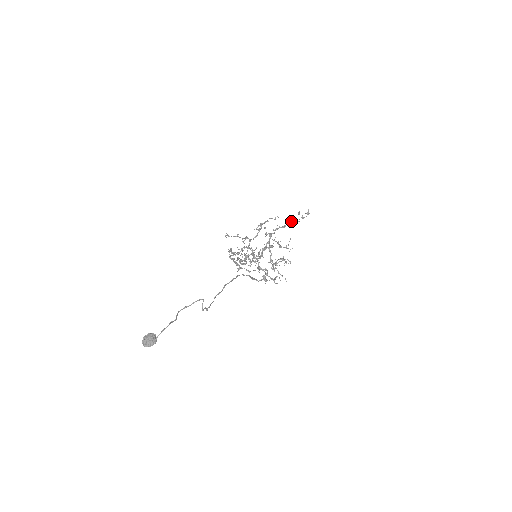
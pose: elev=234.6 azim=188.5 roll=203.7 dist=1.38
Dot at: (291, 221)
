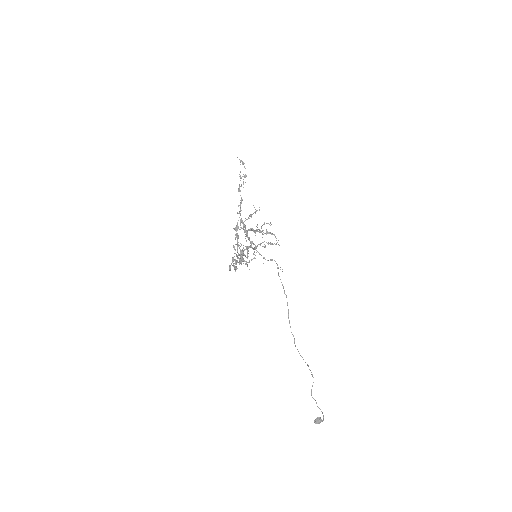
Dot at: occluded
